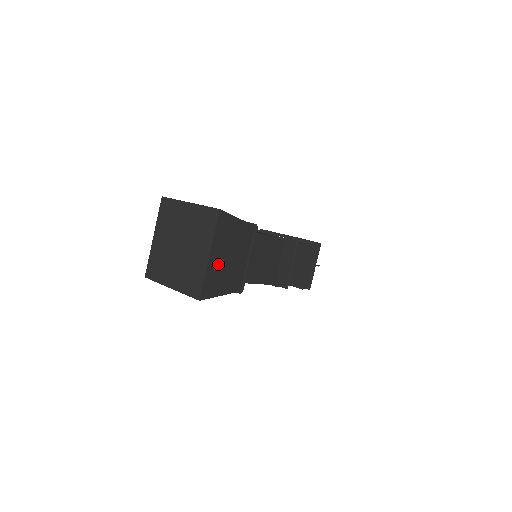
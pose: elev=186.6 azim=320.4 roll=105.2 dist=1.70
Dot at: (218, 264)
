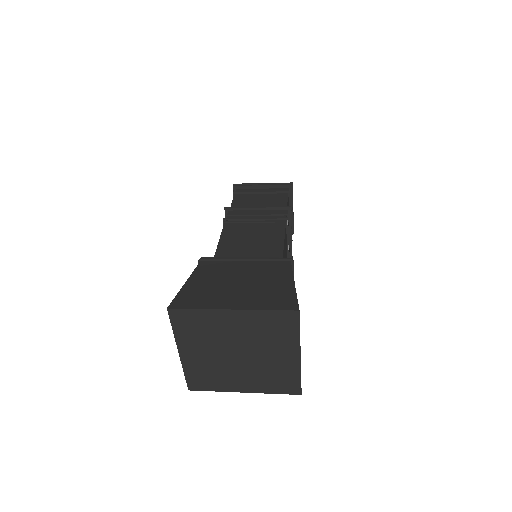
Dot at: occluded
